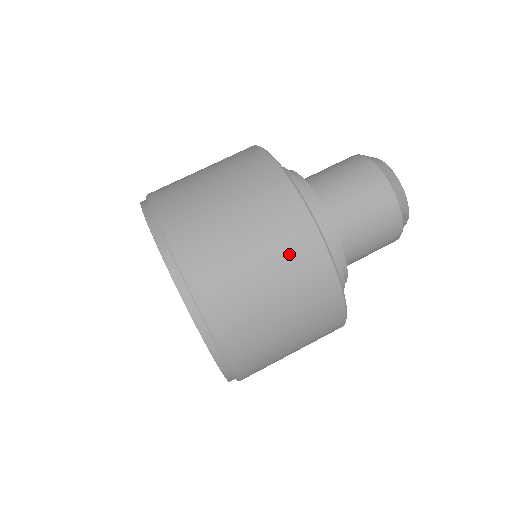
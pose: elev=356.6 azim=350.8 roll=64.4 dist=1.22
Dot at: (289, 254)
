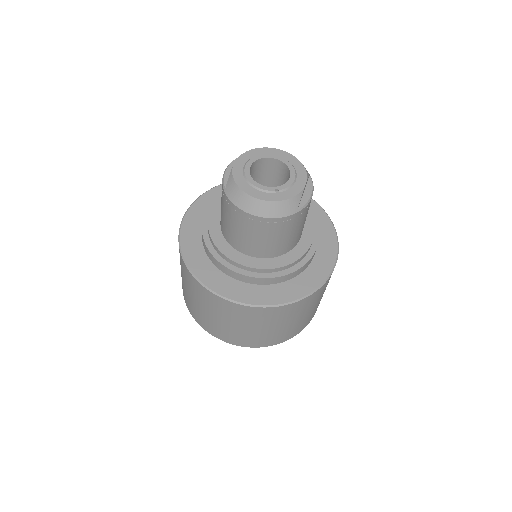
Dot at: (276, 318)
